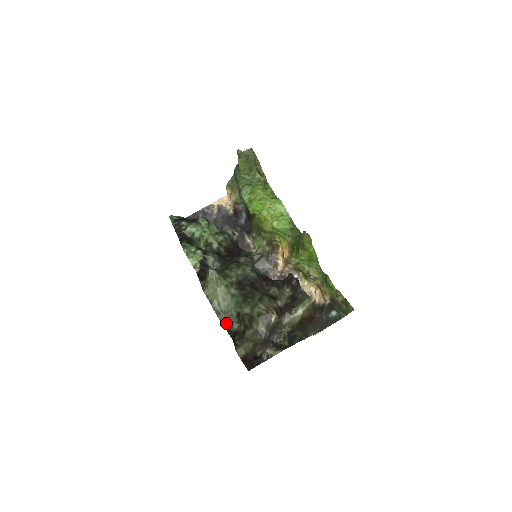
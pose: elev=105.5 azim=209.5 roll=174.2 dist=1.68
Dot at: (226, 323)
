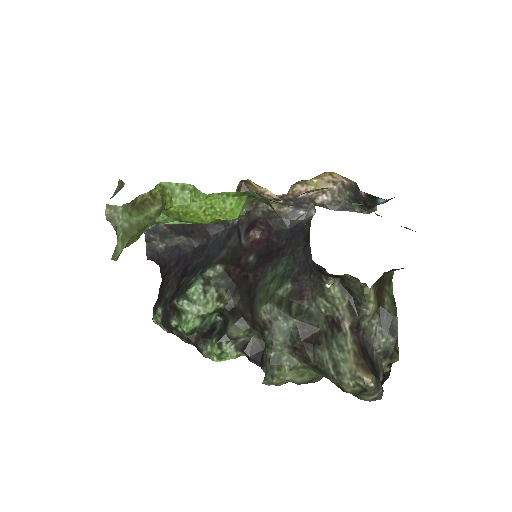
Dot at: occluded
